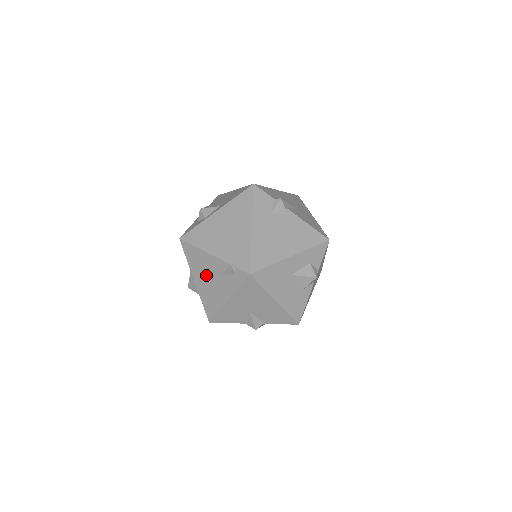
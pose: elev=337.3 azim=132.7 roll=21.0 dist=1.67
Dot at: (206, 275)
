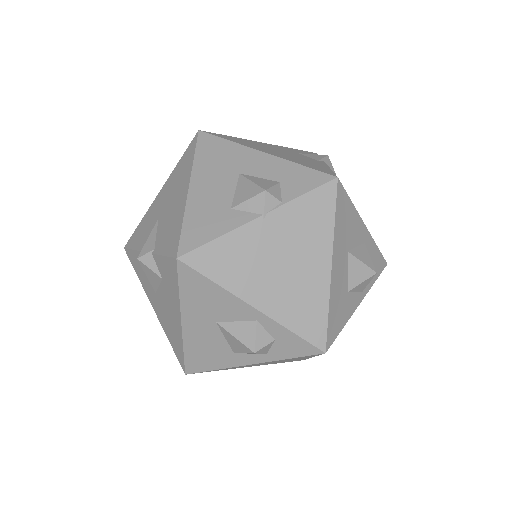
Dot at: occluded
